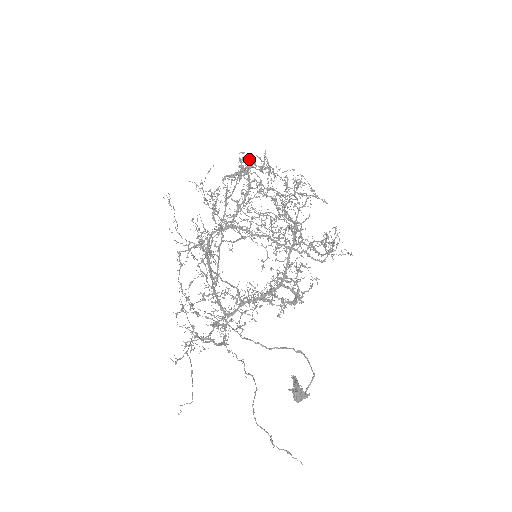
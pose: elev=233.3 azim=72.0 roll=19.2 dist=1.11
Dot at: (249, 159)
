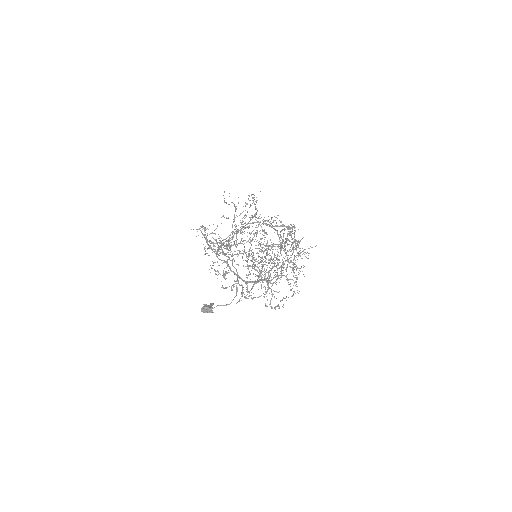
Dot at: occluded
